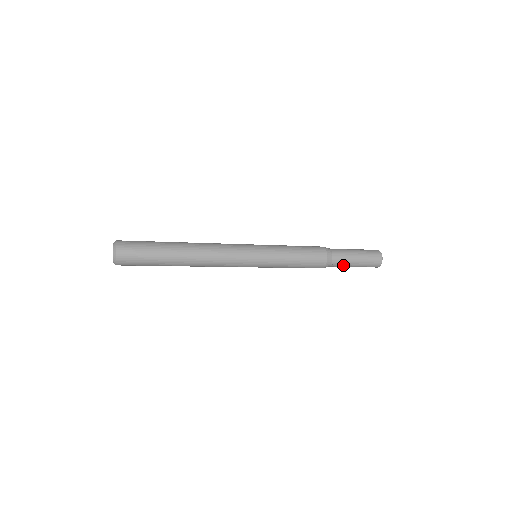
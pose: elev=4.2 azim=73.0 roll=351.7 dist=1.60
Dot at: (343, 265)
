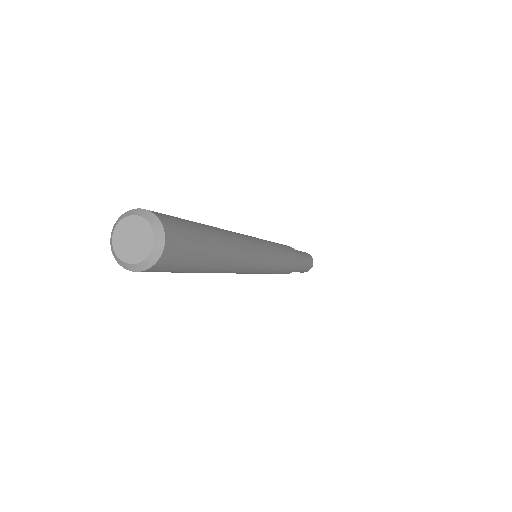
Dot at: (300, 267)
